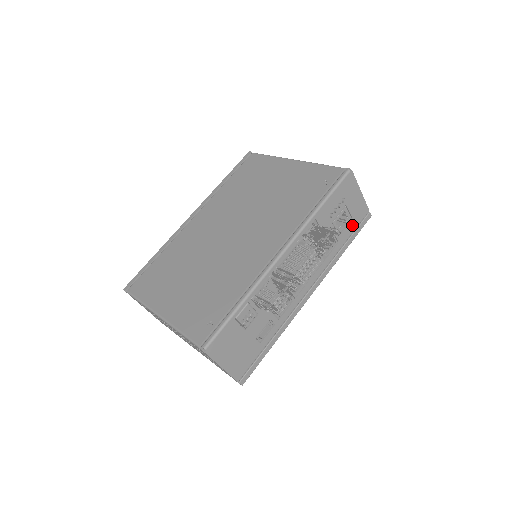
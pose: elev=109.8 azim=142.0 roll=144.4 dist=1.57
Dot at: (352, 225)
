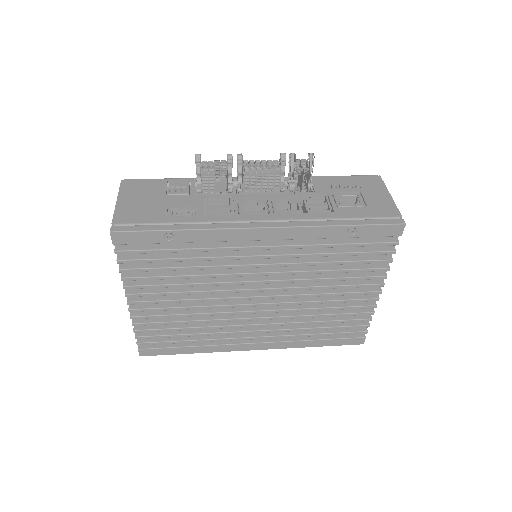
Dot at: (365, 212)
